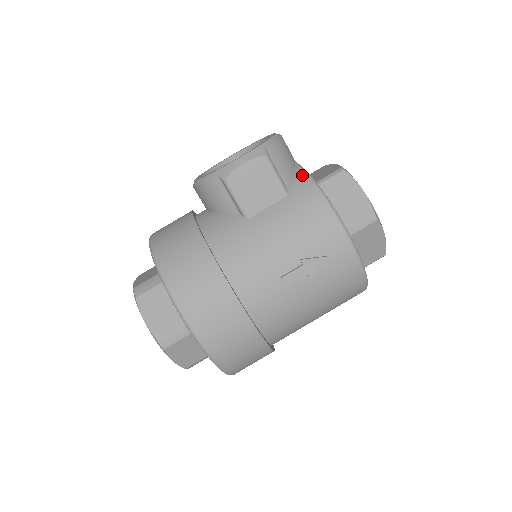
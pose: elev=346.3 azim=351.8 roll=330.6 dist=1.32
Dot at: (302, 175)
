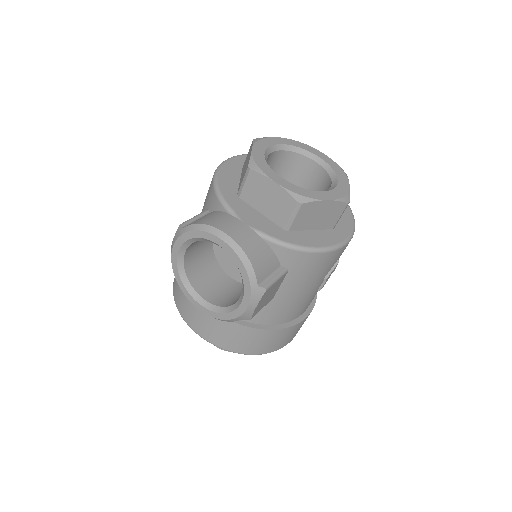
Dot at: (285, 251)
